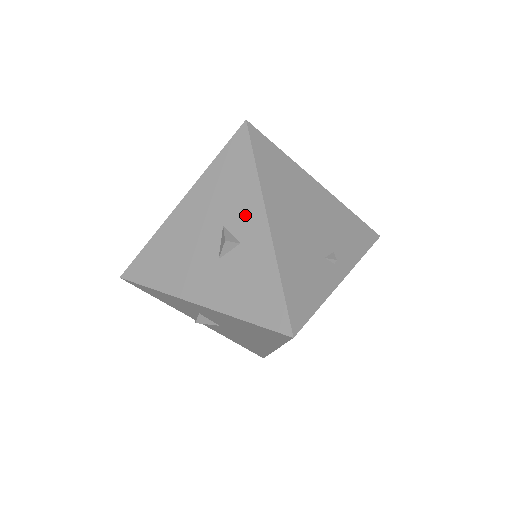
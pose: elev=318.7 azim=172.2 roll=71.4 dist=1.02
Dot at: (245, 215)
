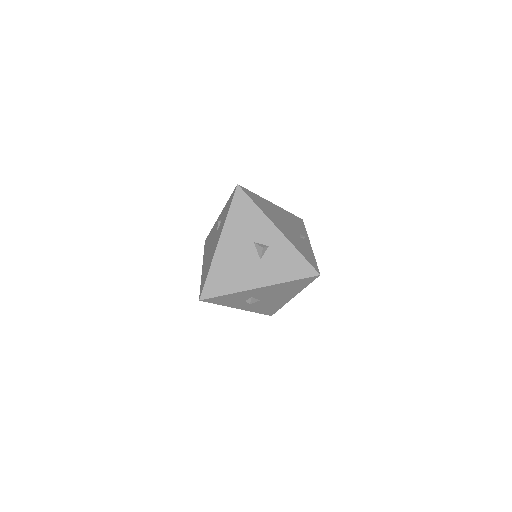
Dot at: (264, 231)
